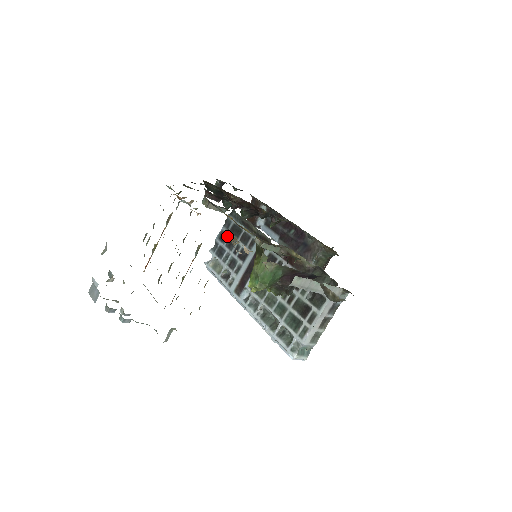
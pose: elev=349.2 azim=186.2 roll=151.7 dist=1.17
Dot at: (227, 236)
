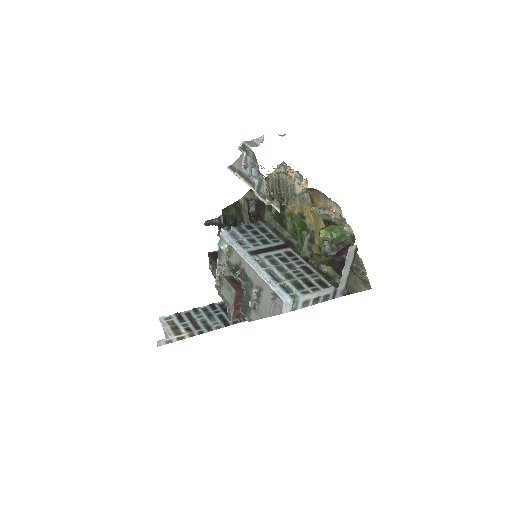
Dot at: (254, 228)
